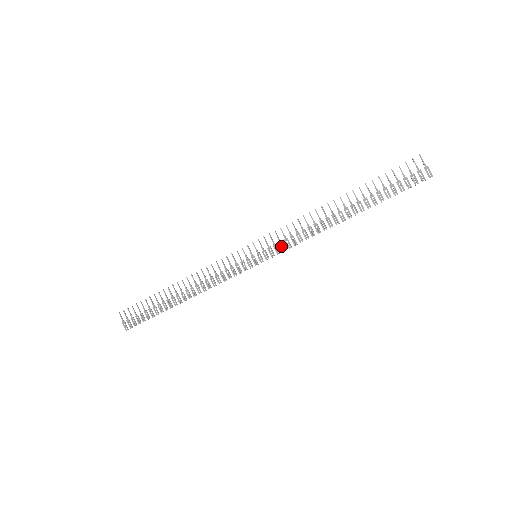
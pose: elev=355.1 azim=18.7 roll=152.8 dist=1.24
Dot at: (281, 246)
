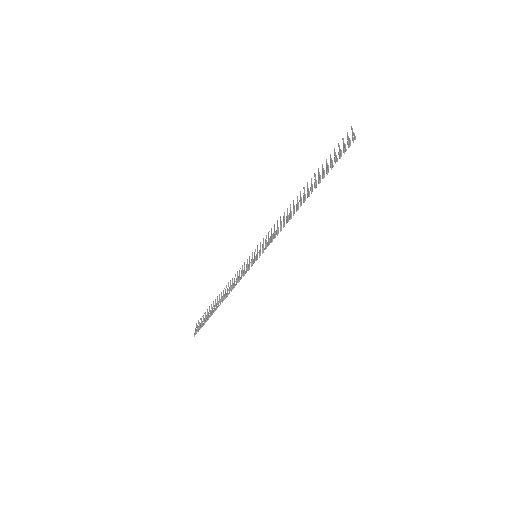
Dot at: (268, 242)
